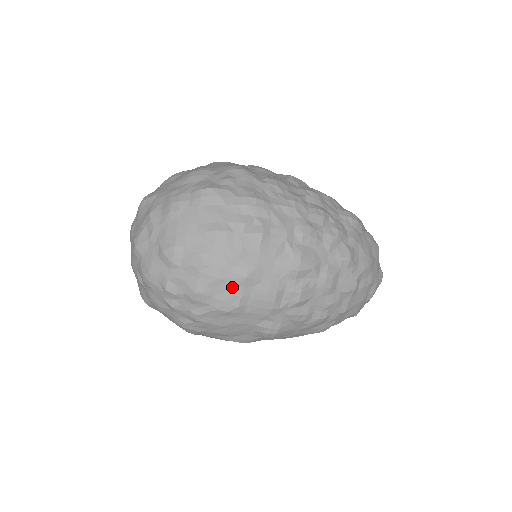
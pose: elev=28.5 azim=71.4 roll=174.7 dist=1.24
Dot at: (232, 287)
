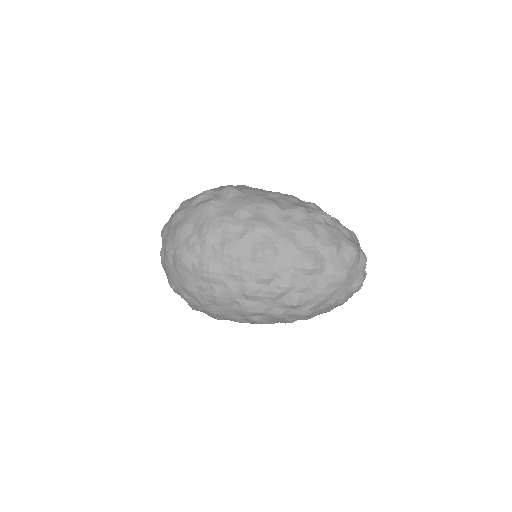
Dot at: (210, 314)
